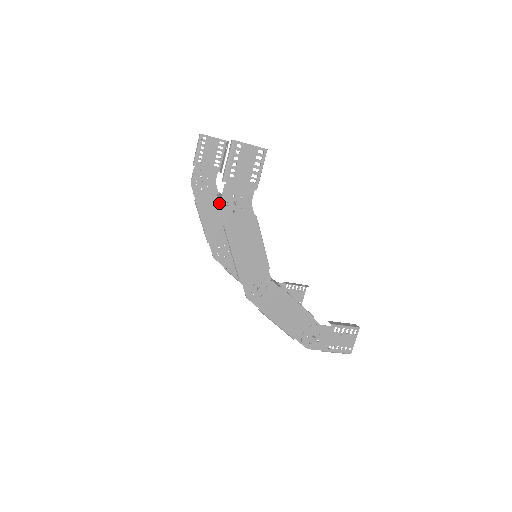
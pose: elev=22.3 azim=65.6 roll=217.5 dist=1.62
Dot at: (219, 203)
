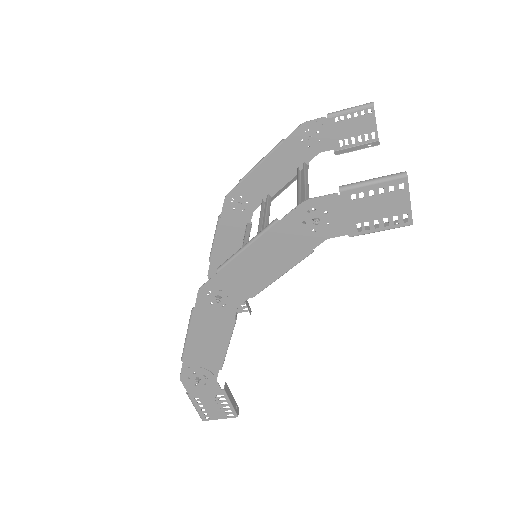
Dot at: (295, 170)
